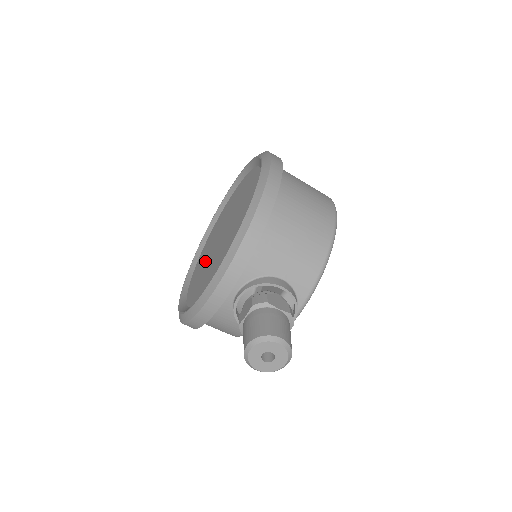
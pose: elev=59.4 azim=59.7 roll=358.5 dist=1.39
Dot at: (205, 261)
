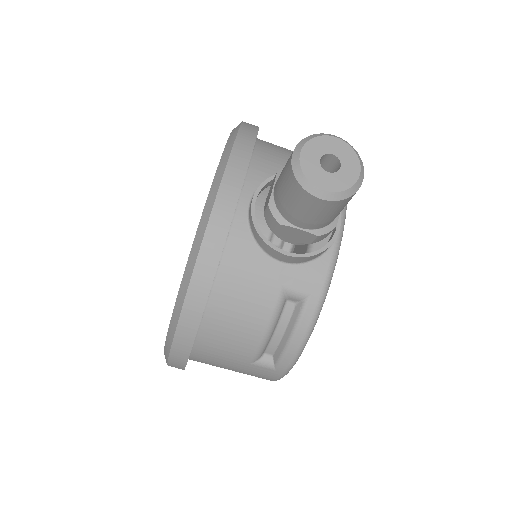
Dot at: occluded
